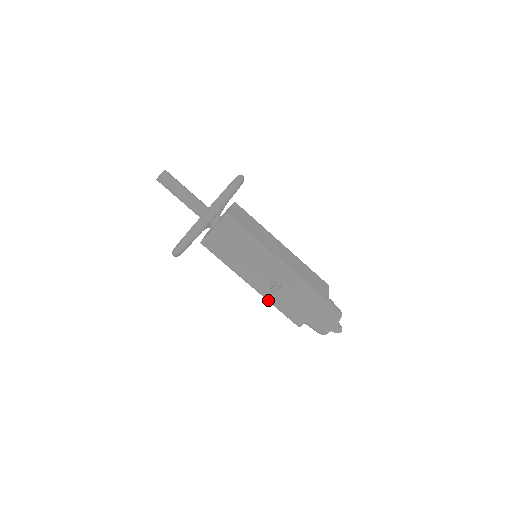
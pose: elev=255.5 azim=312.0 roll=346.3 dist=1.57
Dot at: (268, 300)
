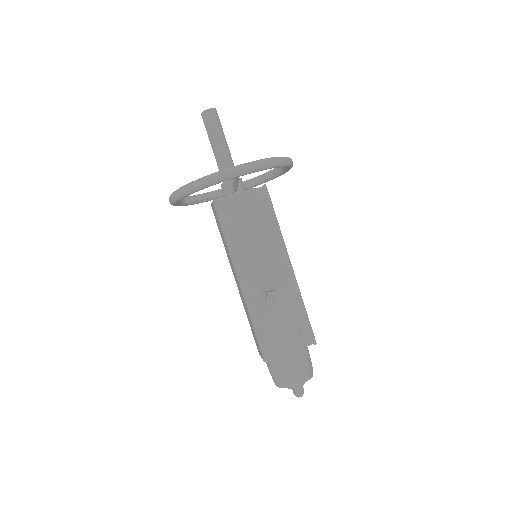
Dot at: (251, 309)
